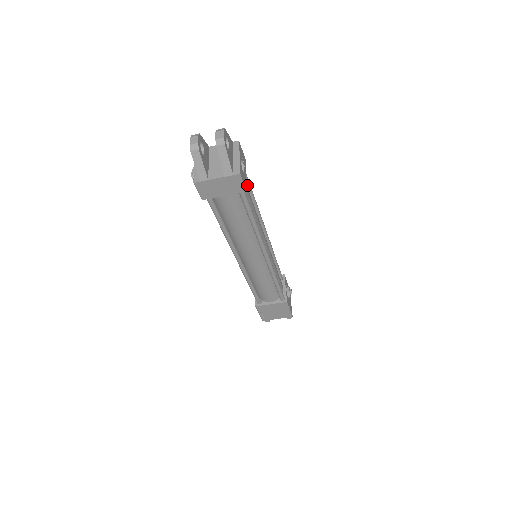
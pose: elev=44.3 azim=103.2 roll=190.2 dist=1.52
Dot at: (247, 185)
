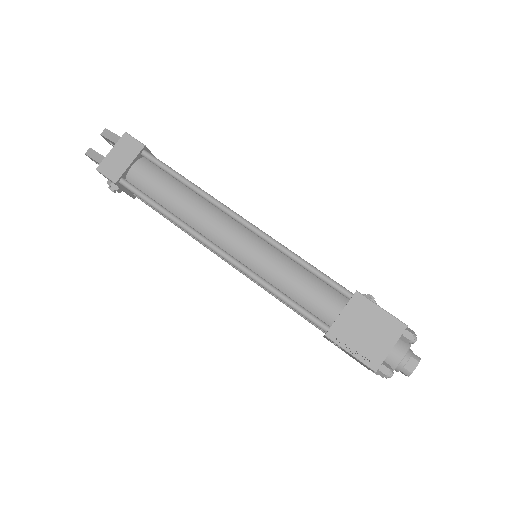
Dot at: occluded
